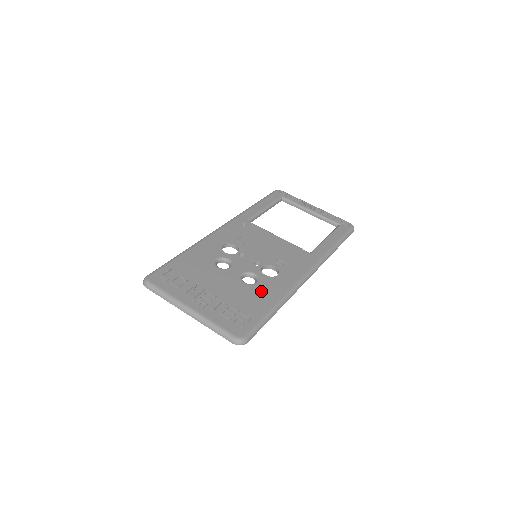
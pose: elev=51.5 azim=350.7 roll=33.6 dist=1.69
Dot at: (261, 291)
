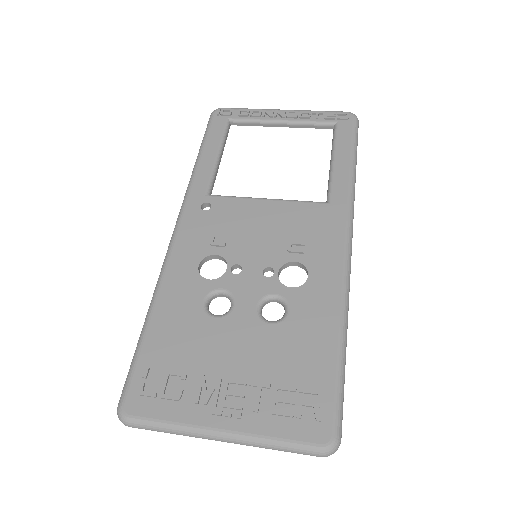
Dot at: (304, 325)
